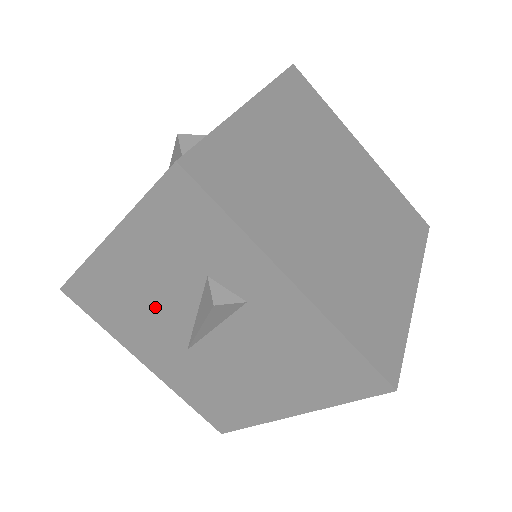
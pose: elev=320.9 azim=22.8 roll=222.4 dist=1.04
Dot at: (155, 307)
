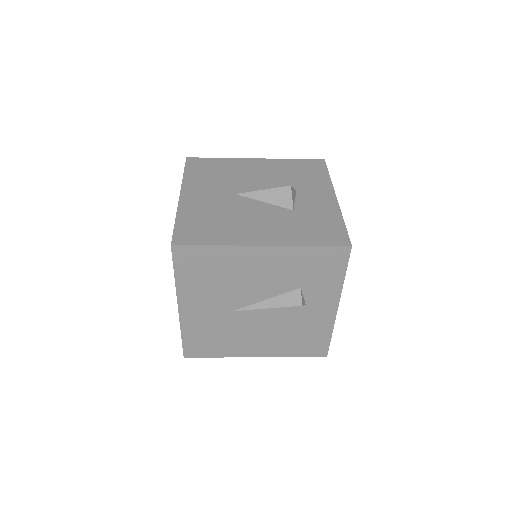
Dot at: (243, 286)
